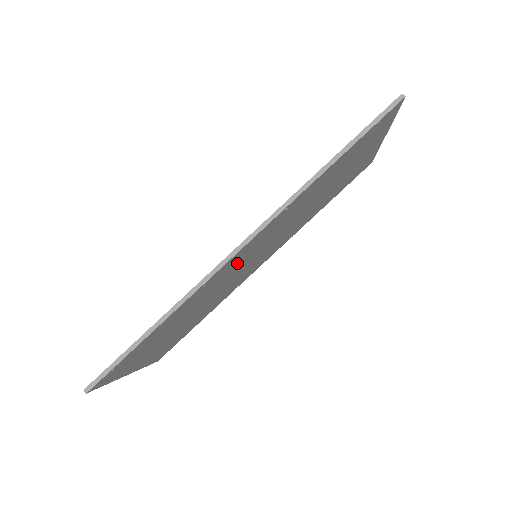
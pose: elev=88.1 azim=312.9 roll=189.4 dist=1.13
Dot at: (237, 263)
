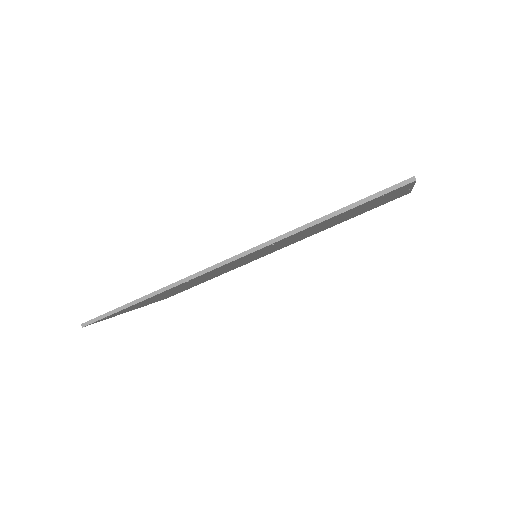
Dot at: (228, 265)
